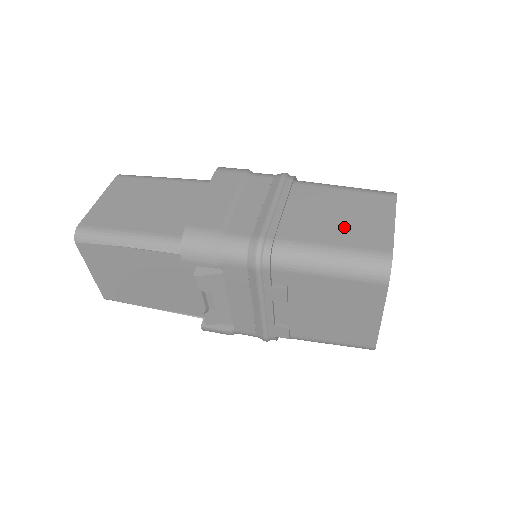
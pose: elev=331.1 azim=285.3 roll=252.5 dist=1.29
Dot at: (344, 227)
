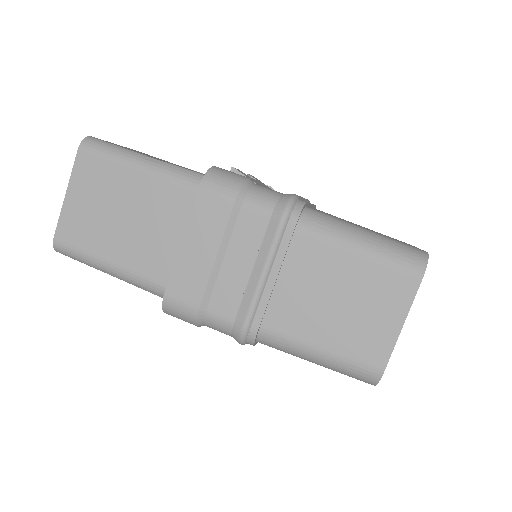
Dot at: (341, 323)
